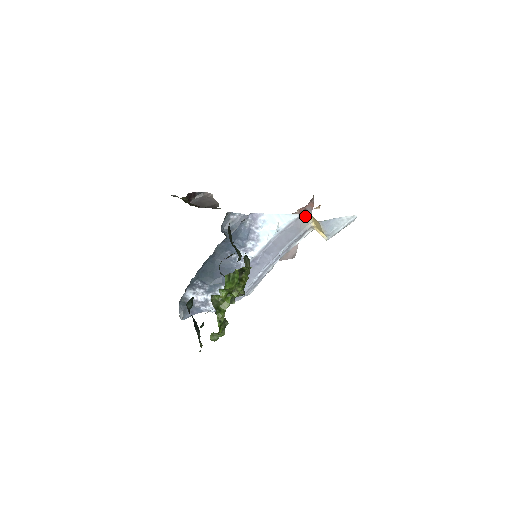
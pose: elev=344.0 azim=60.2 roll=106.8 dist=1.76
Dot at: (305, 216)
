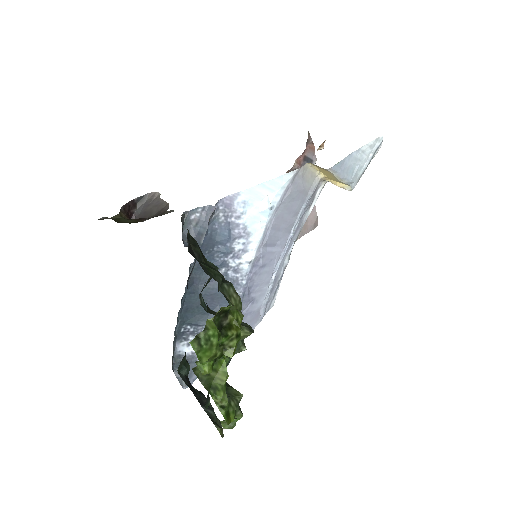
Dot at: (304, 169)
